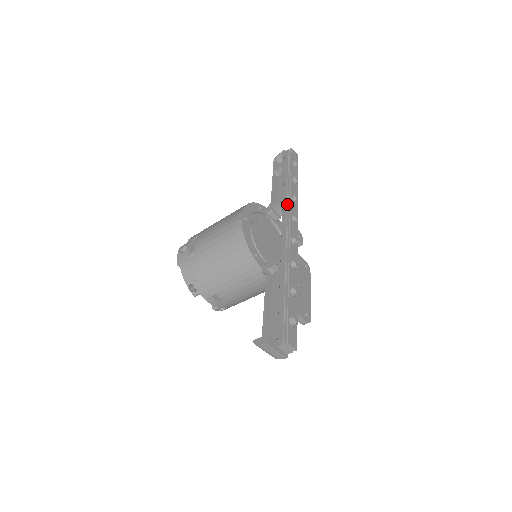
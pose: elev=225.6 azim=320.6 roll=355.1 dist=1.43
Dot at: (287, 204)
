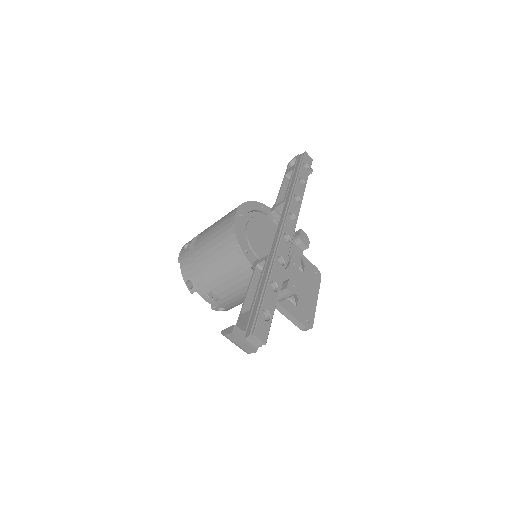
Dot at: (288, 203)
